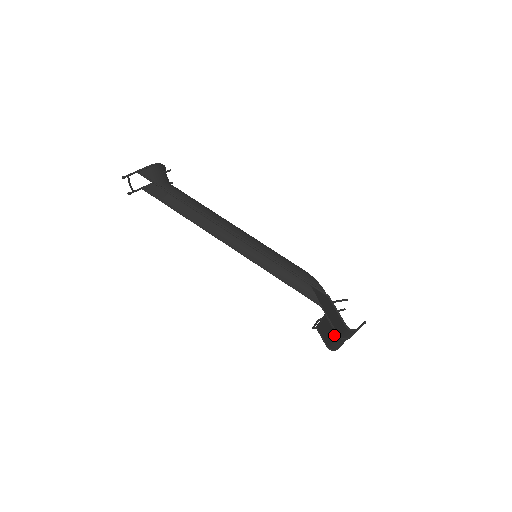
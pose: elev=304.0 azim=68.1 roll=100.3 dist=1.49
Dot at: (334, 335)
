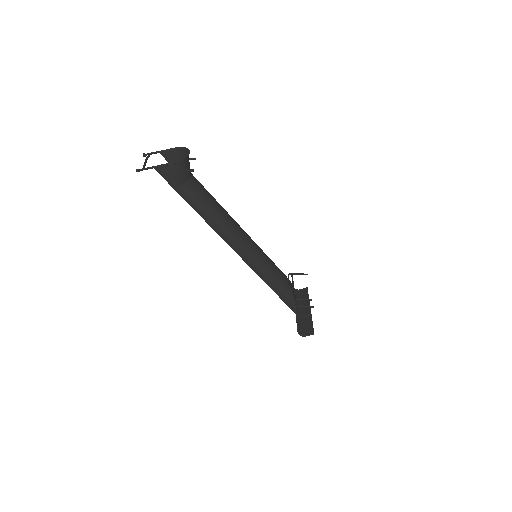
Dot at: occluded
